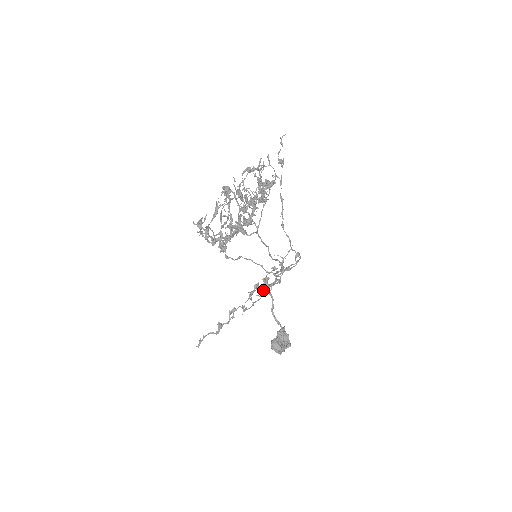
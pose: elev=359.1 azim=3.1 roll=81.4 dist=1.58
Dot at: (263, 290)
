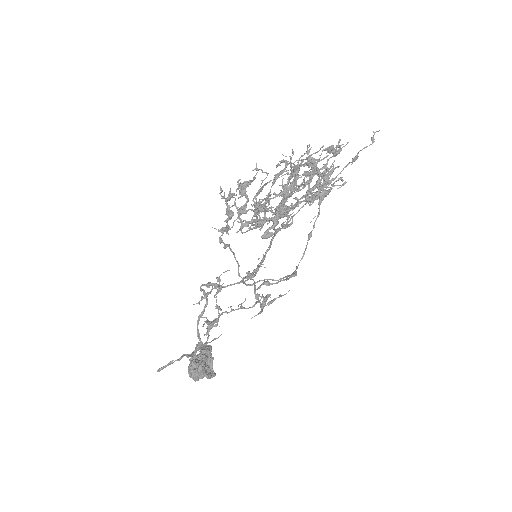
Dot at: (262, 311)
